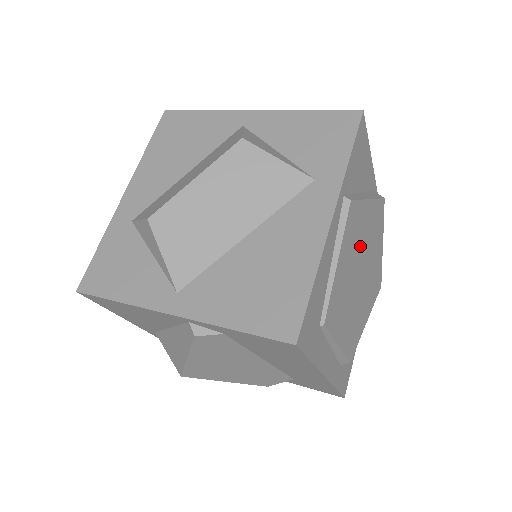
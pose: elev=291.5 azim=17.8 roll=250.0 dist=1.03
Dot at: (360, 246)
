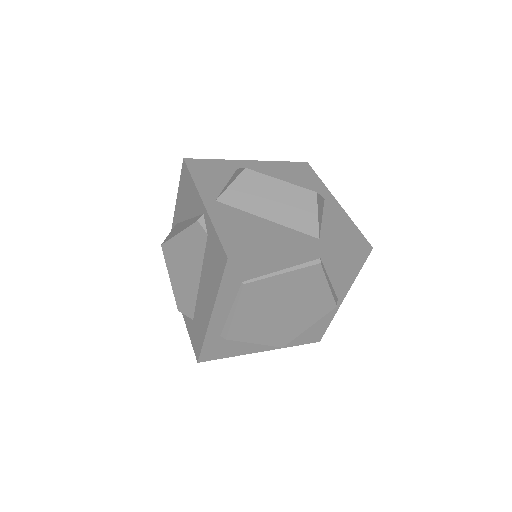
Dot at: (299, 295)
